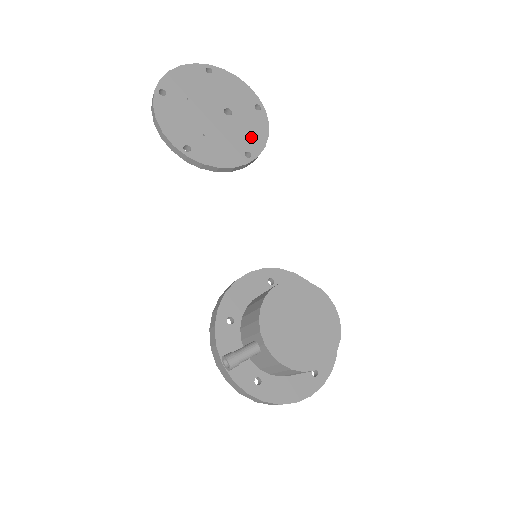
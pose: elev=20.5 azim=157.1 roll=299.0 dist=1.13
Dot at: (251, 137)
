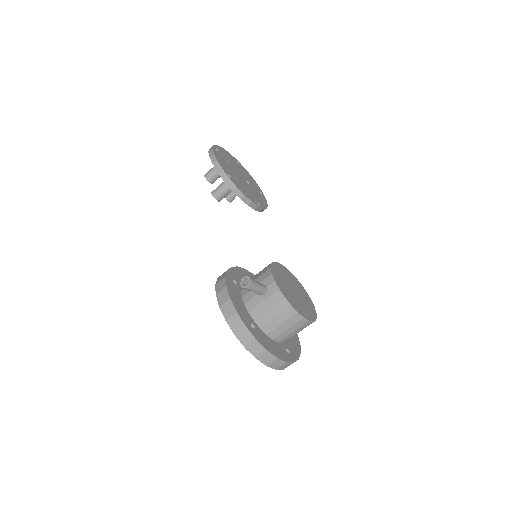
Dot at: (259, 199)
